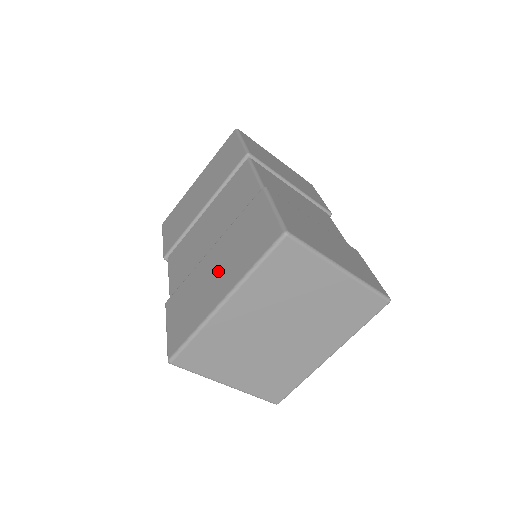
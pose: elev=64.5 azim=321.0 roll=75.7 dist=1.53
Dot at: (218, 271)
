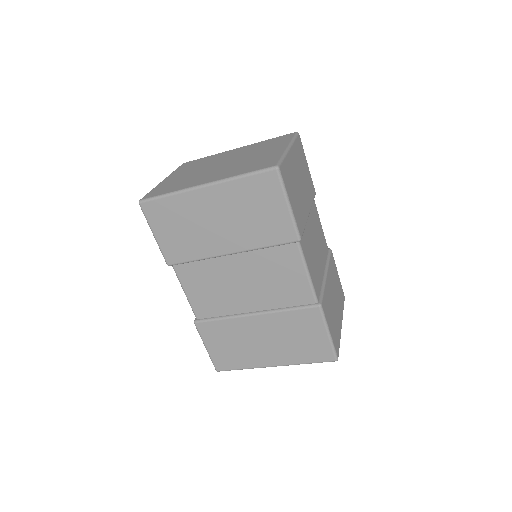
Dot at: (267, 343)
